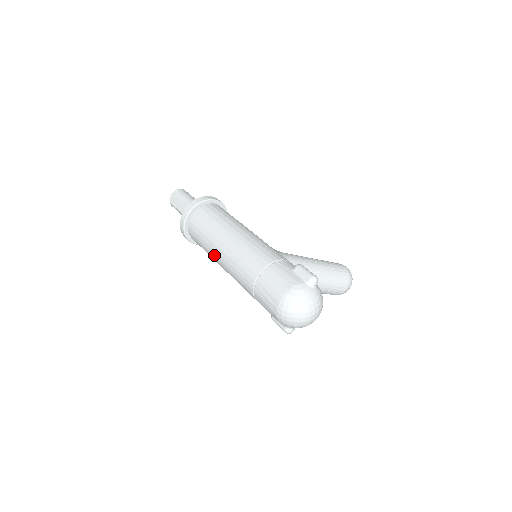
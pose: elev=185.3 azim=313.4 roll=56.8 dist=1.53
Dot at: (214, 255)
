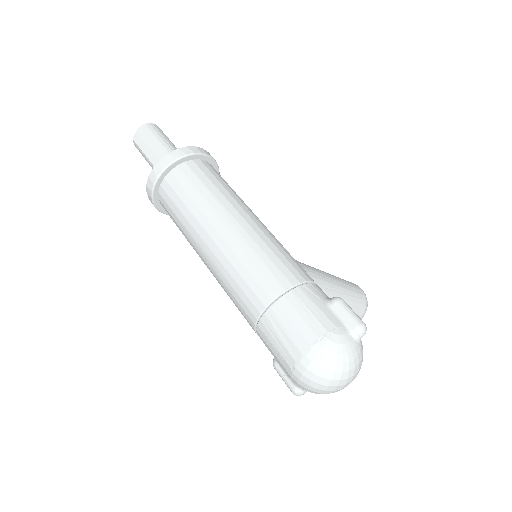
Dot at: (197, 243)
